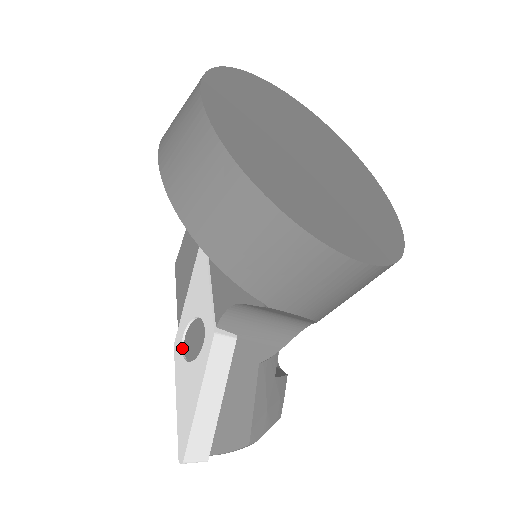
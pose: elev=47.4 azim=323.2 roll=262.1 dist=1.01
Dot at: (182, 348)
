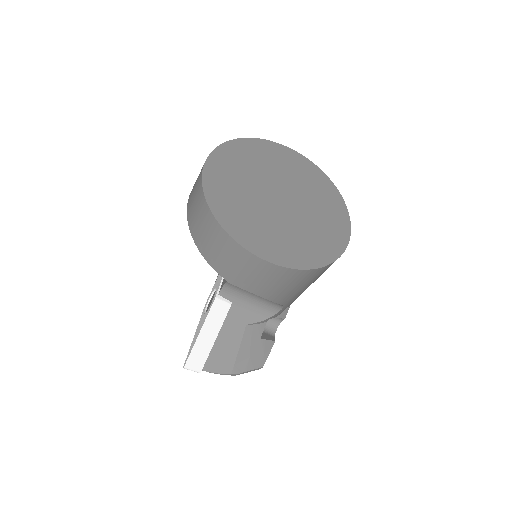
Dot at: (207, 306)
